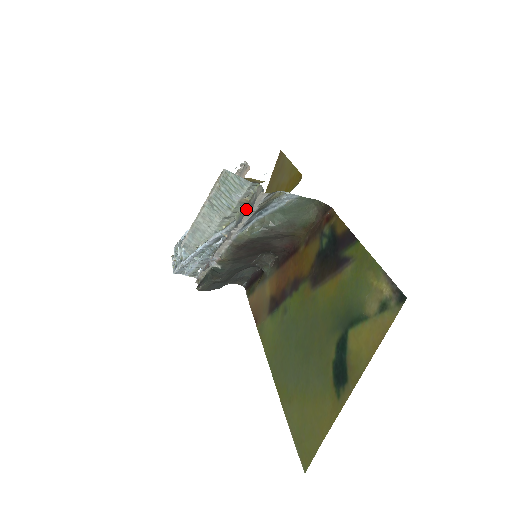
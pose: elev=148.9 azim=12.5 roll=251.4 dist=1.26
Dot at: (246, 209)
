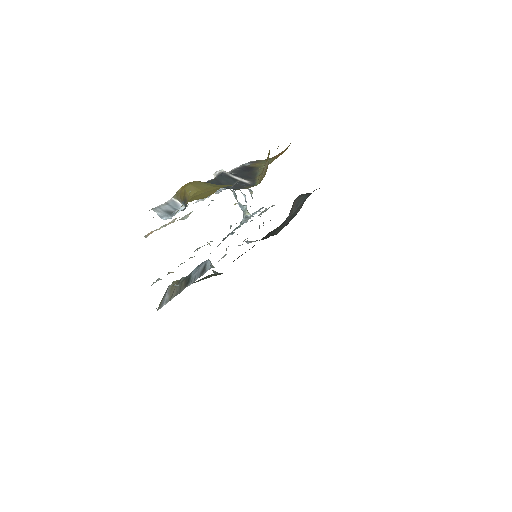
Dot at: occluded
